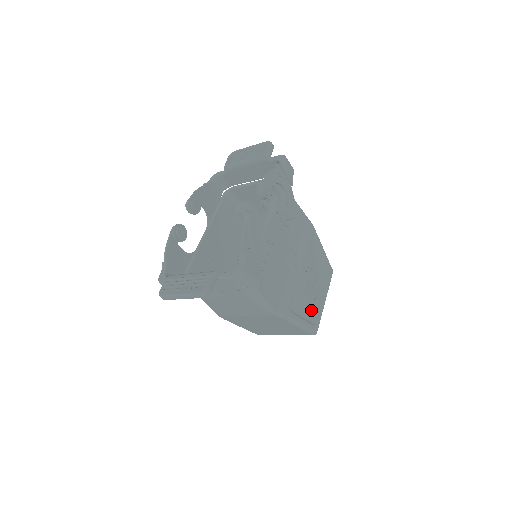
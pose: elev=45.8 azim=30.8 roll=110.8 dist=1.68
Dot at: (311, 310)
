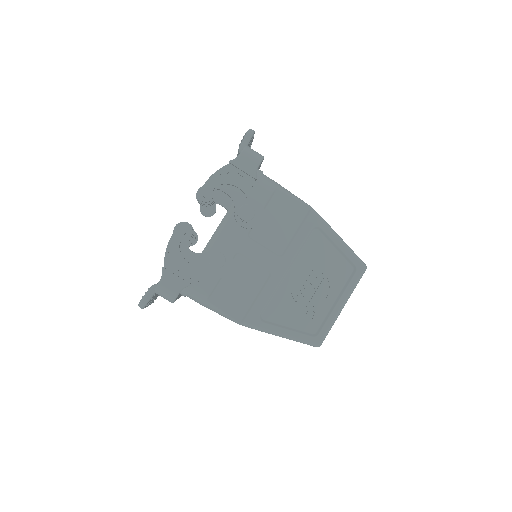
Dot at: (308, 318)
